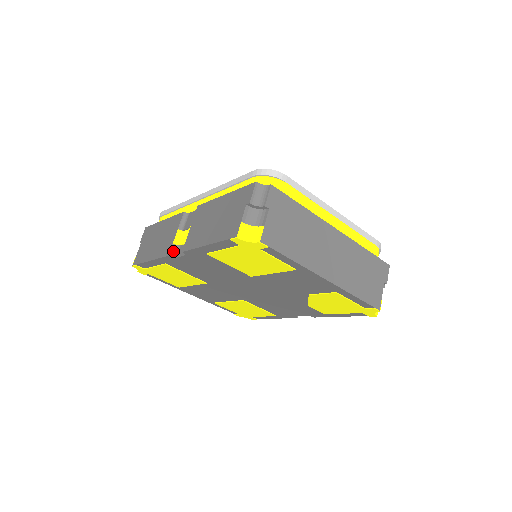
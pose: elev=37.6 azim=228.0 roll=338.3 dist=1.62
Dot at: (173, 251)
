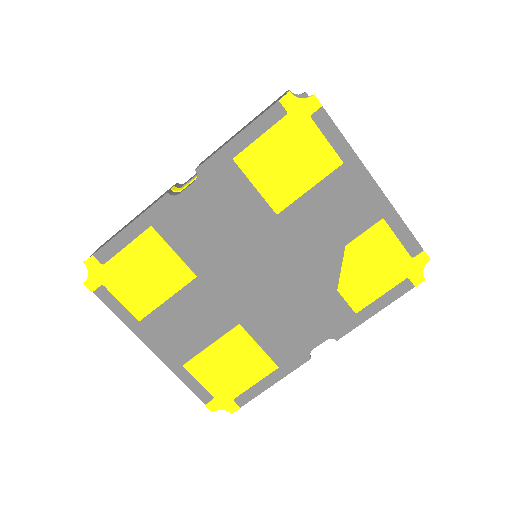
Dot at: (172, 193)
